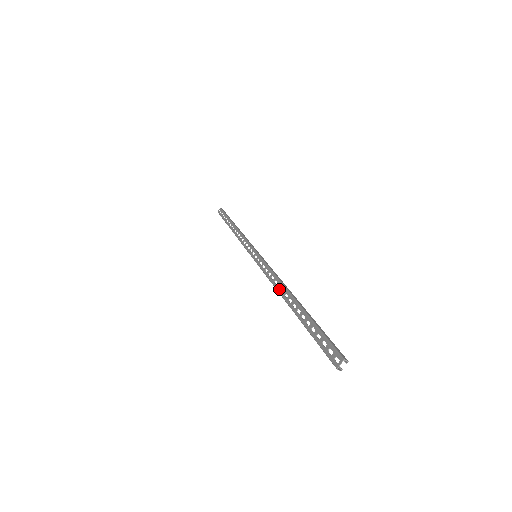
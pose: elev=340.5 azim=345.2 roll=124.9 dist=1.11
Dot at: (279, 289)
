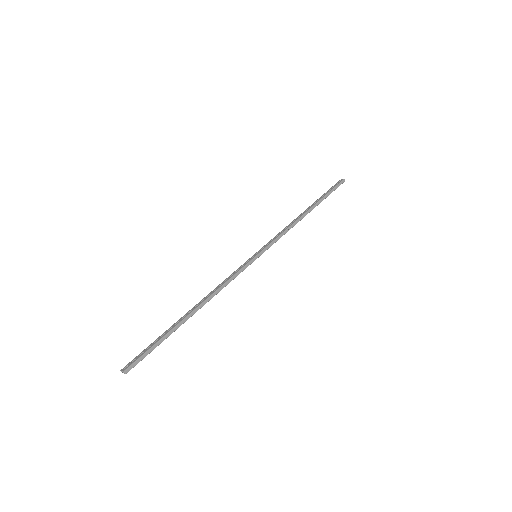
Dot at: (206, 297)
